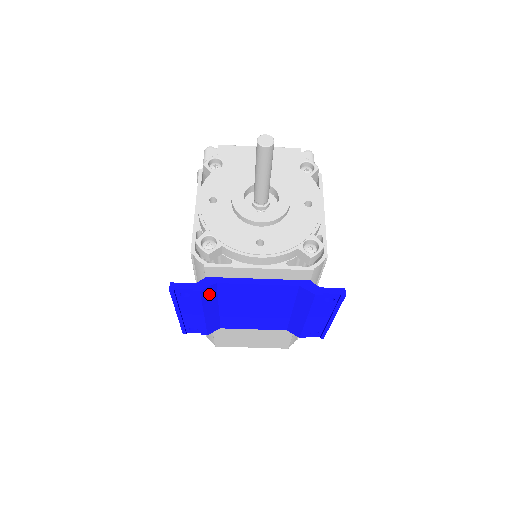
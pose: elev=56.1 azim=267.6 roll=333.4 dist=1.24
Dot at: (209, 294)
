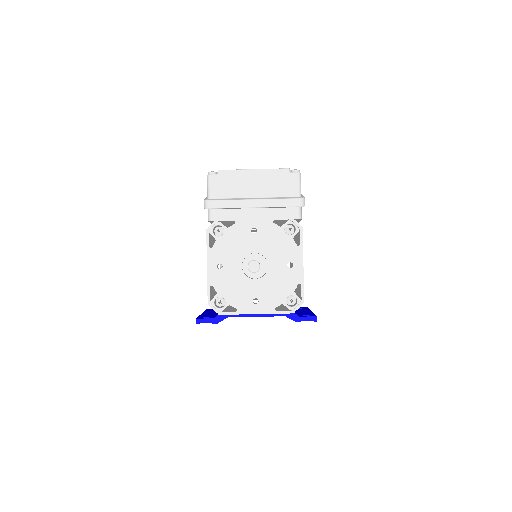
Dot at: occluded
